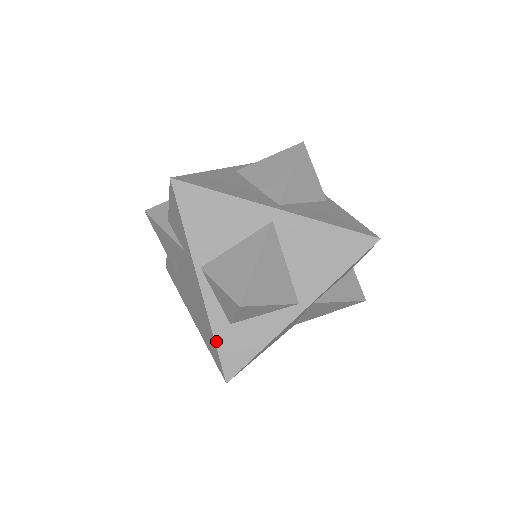
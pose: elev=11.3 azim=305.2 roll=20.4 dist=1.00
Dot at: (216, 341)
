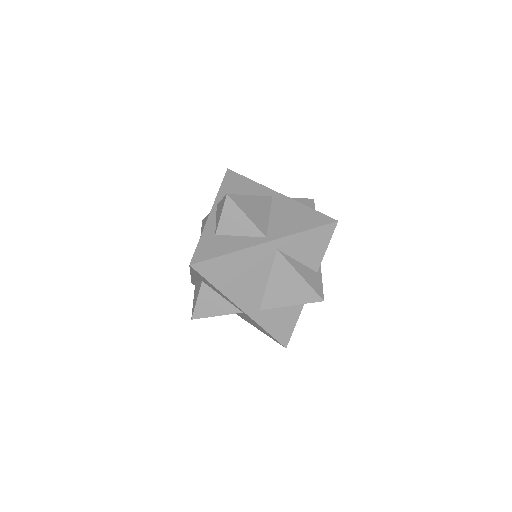
Dot at: (200, 240)
